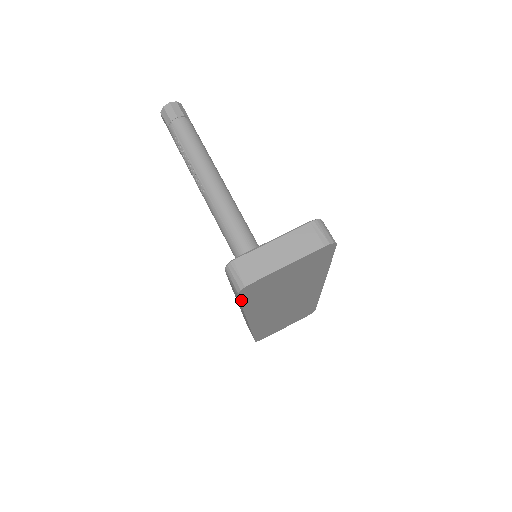
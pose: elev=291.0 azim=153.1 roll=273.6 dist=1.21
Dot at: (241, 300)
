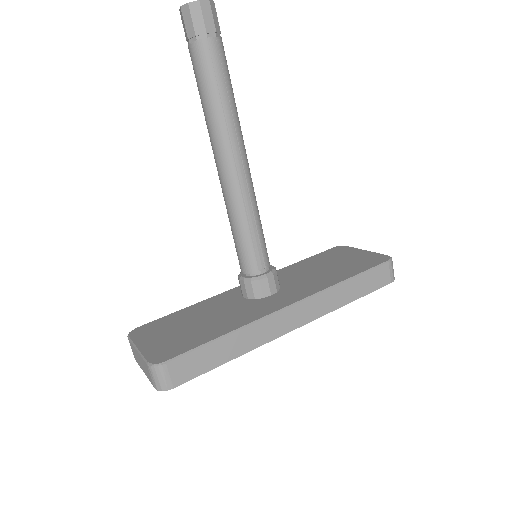
Dot at: occluded
